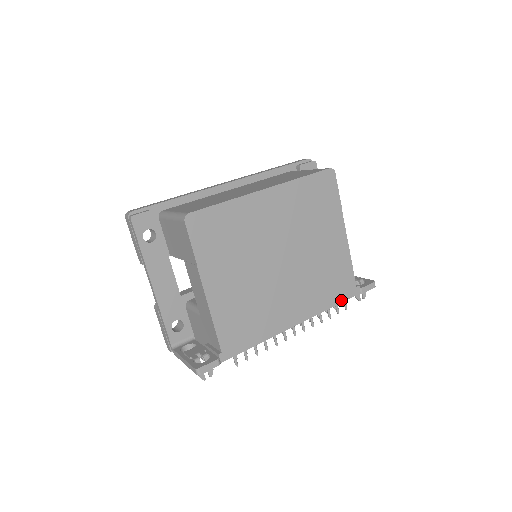
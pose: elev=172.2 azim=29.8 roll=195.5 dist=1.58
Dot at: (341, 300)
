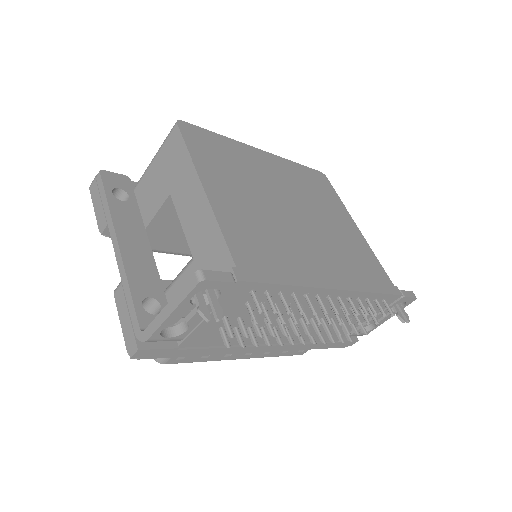
Dot at: (382, 291)
